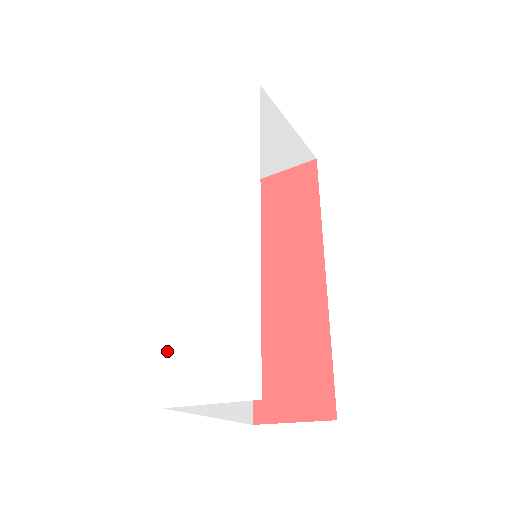
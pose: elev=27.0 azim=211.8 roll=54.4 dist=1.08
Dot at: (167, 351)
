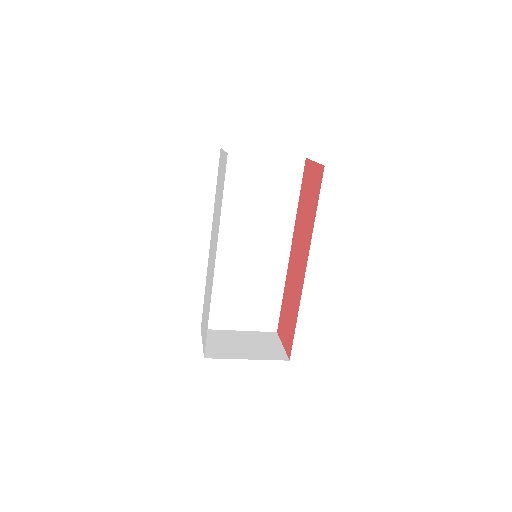
Dot at: (203, 304)
